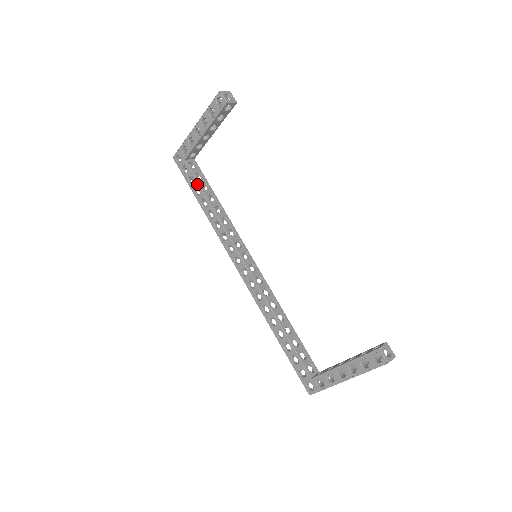
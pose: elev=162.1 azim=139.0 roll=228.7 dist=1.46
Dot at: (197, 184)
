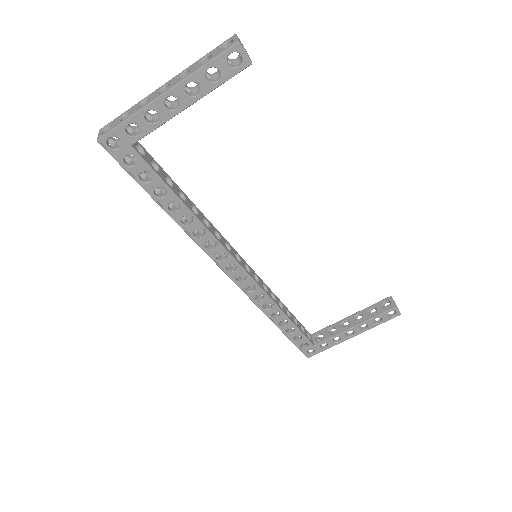
Dot at: (161, 182)
